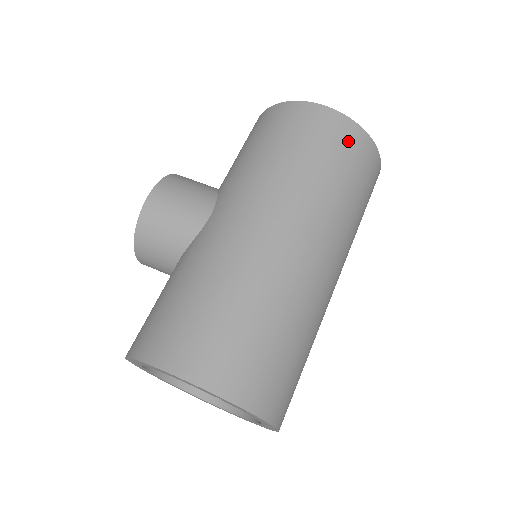
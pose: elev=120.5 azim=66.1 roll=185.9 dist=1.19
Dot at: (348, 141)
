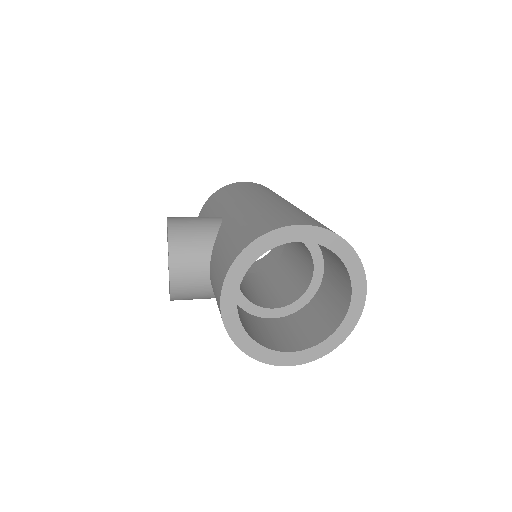
Dot at: occluded
